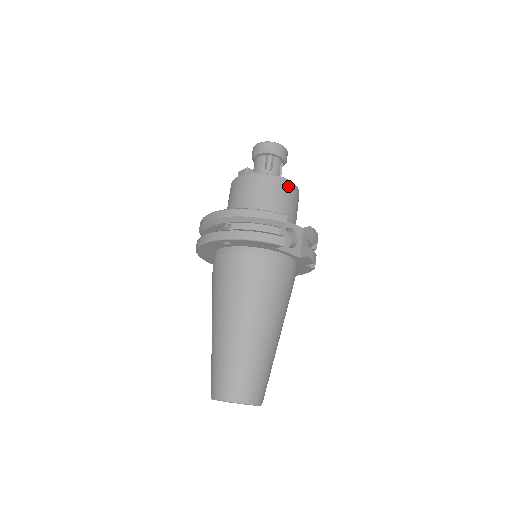
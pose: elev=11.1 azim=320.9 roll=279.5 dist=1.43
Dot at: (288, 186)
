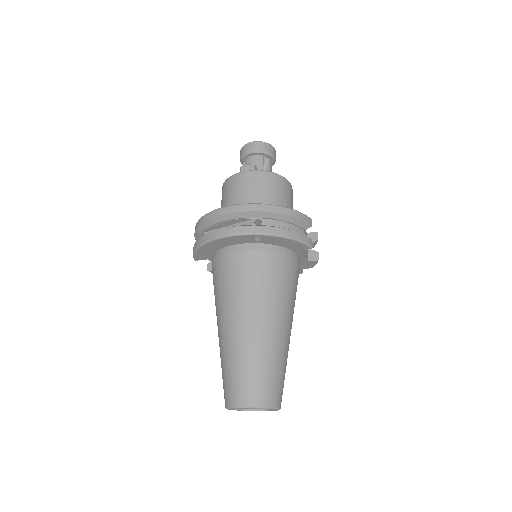
Dot at: (291, 190)
